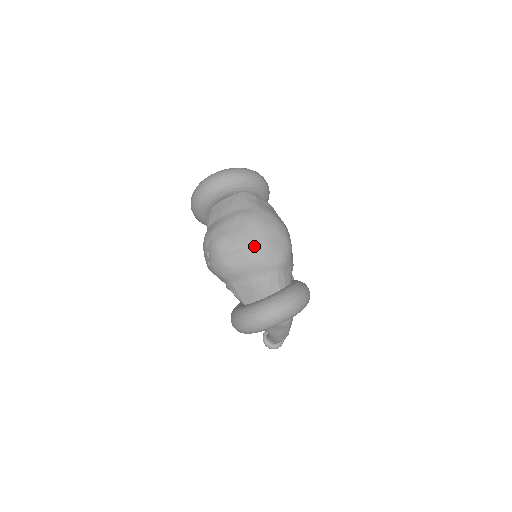
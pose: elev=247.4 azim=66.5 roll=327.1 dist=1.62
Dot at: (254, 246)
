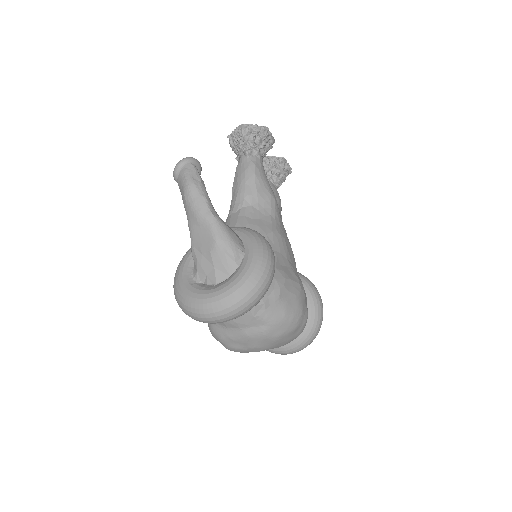
Dot at: (272, 348)
